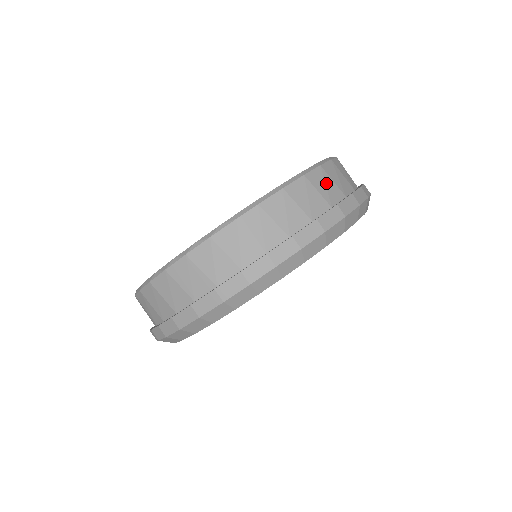
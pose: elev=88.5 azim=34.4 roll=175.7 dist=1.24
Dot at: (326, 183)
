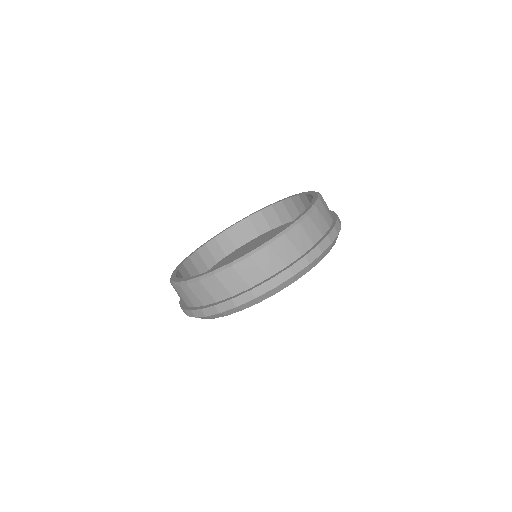
Dot at: (233, 279)
